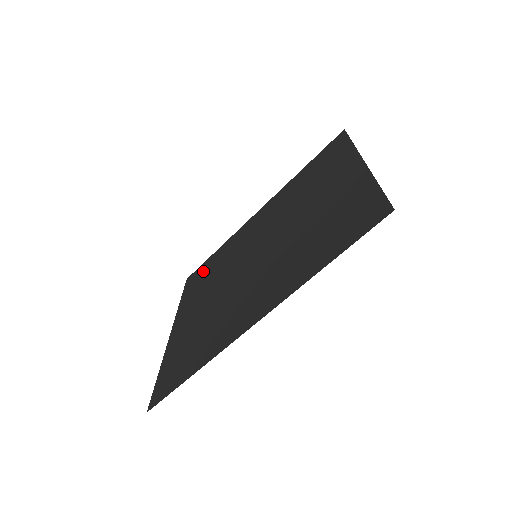
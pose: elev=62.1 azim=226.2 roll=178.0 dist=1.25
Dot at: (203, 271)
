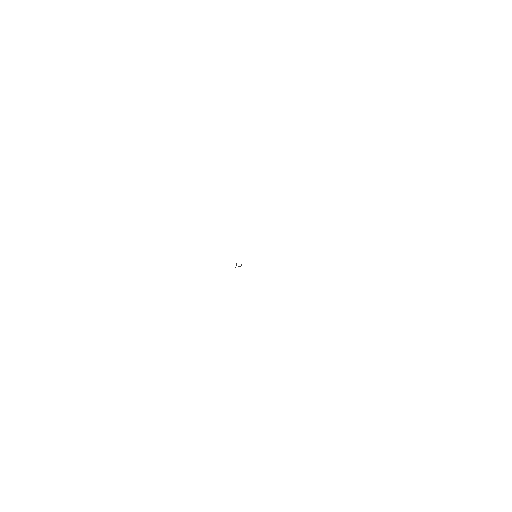
Dot at: occluded
